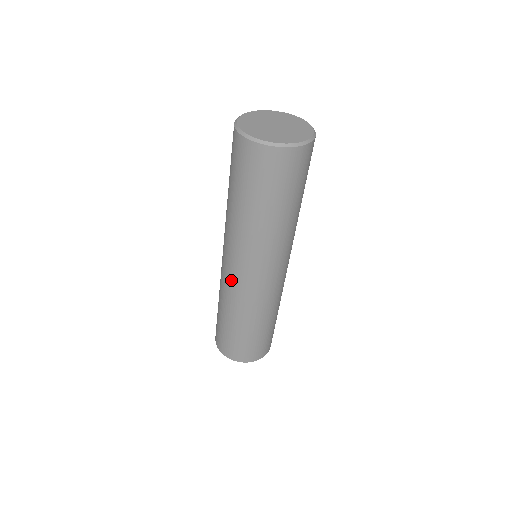
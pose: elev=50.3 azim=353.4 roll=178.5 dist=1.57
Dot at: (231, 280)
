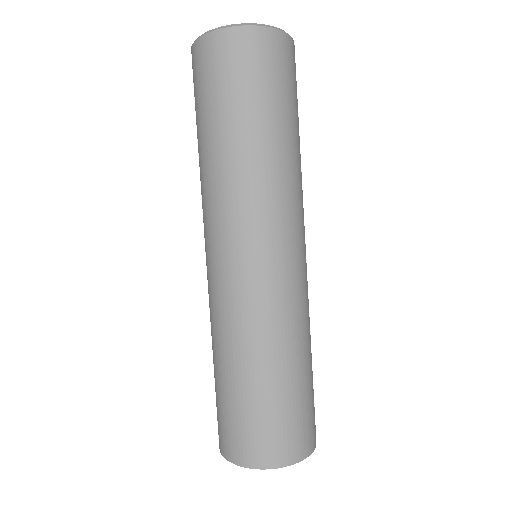
Dot at: (212, 281)
